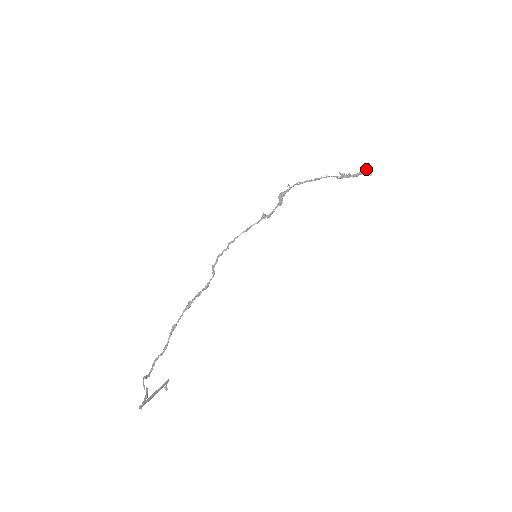
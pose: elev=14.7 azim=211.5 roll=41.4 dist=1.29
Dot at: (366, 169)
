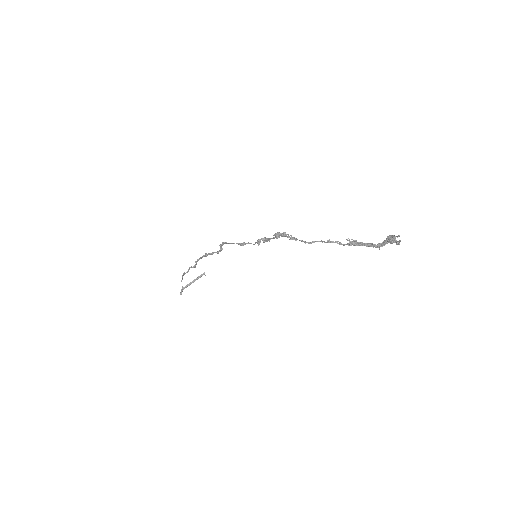
Dot at: (389, 242)
